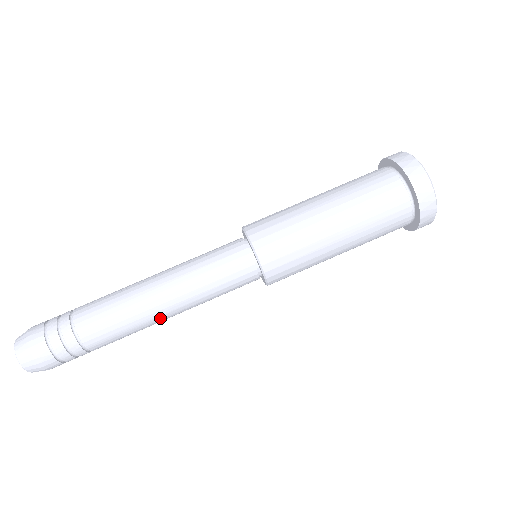
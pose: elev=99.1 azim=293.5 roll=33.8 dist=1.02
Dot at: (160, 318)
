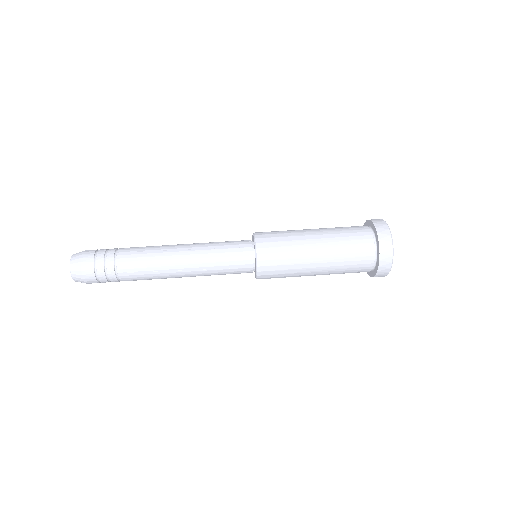
Dot at: (174, 263)
